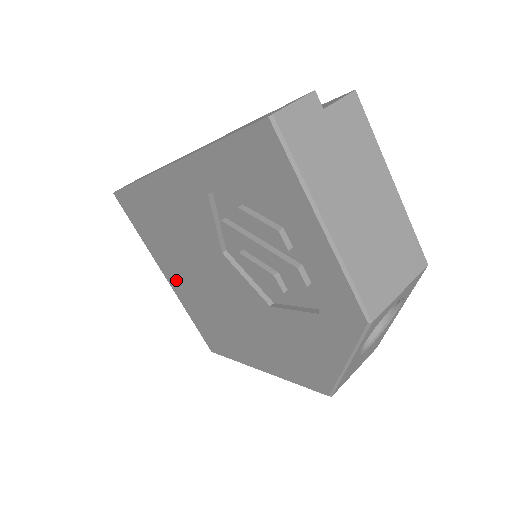
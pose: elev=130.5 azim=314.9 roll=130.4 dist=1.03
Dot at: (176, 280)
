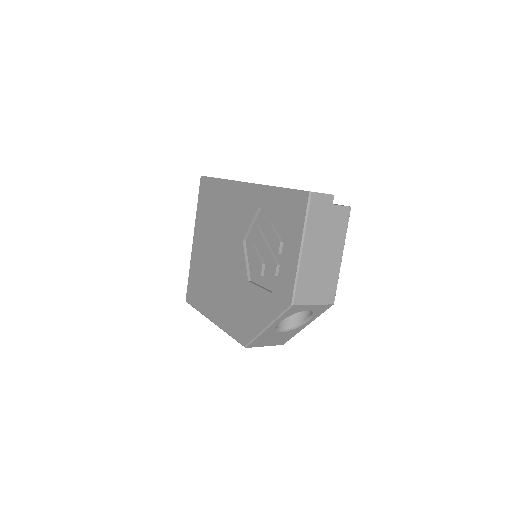
Dot at: (200, 244)
